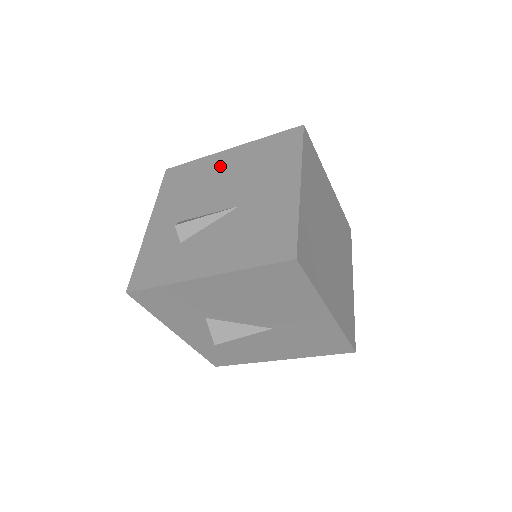
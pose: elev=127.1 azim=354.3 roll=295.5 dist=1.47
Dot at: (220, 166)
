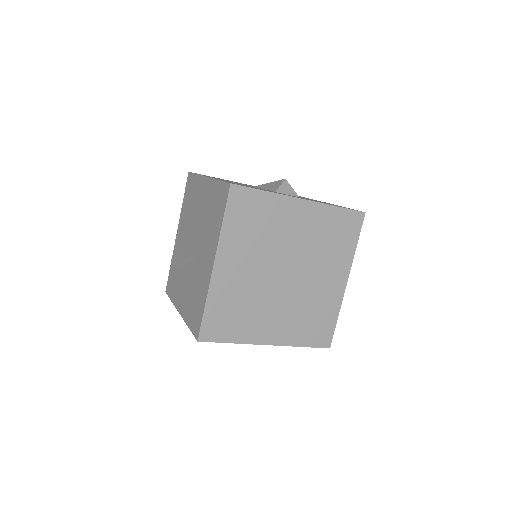
Dot at: (200, 197)
